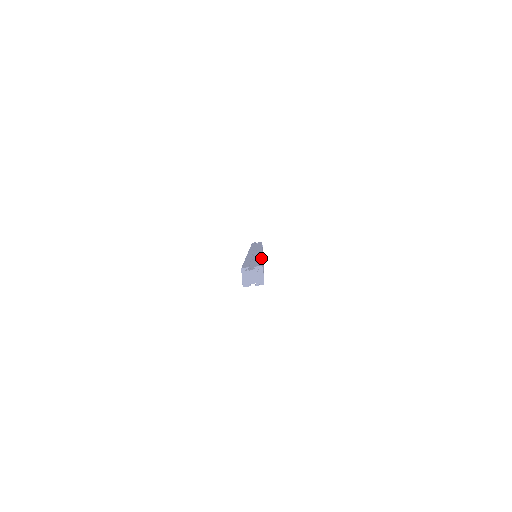
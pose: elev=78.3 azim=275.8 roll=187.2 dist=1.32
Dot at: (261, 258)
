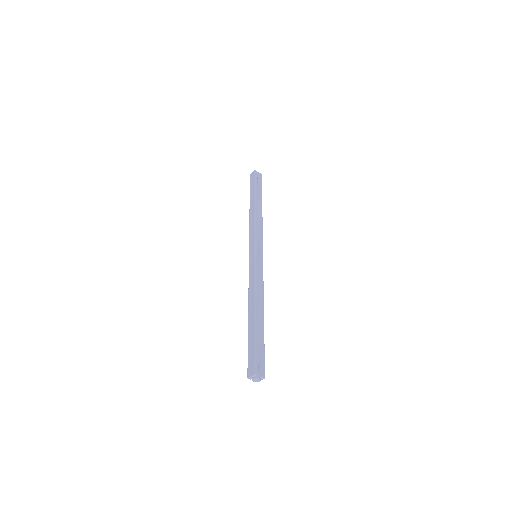
Dot at: occluded
